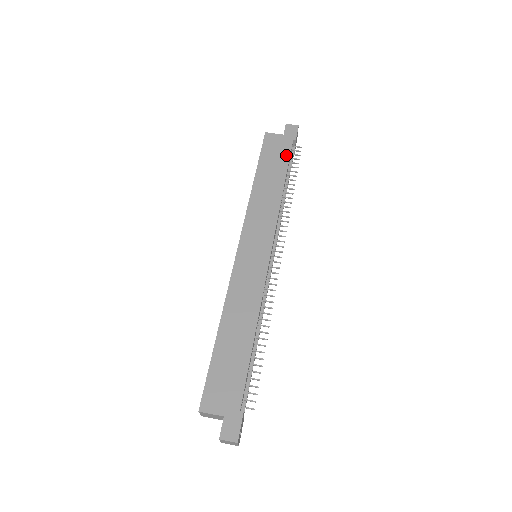
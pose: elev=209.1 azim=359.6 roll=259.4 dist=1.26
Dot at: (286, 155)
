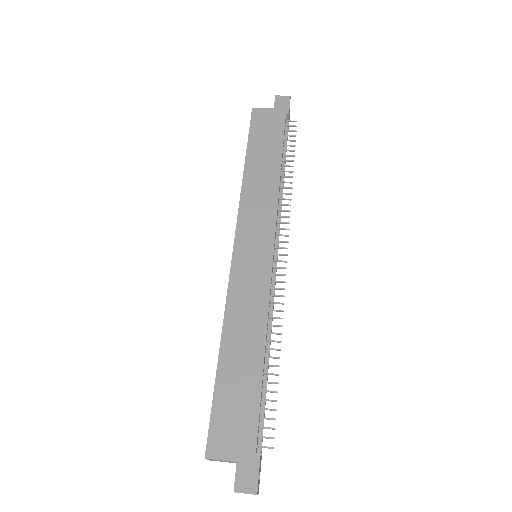
Dot at: (279, 132)
